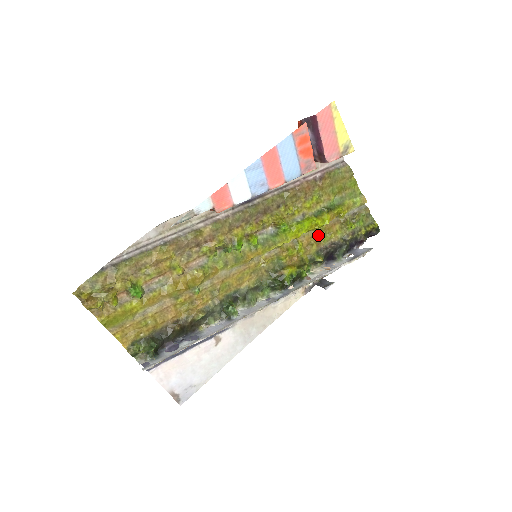
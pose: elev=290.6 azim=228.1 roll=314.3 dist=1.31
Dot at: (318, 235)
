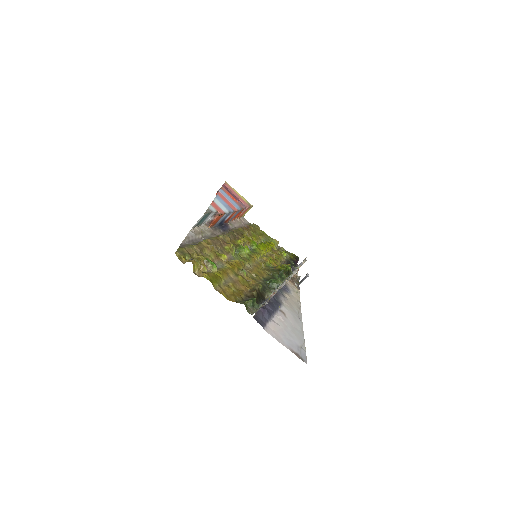
Dot at: (274, 254)
